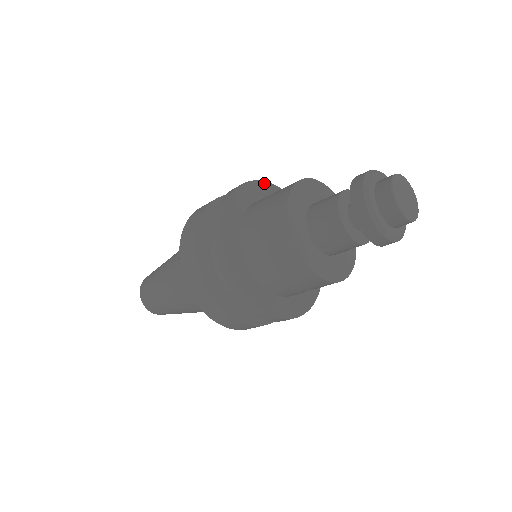
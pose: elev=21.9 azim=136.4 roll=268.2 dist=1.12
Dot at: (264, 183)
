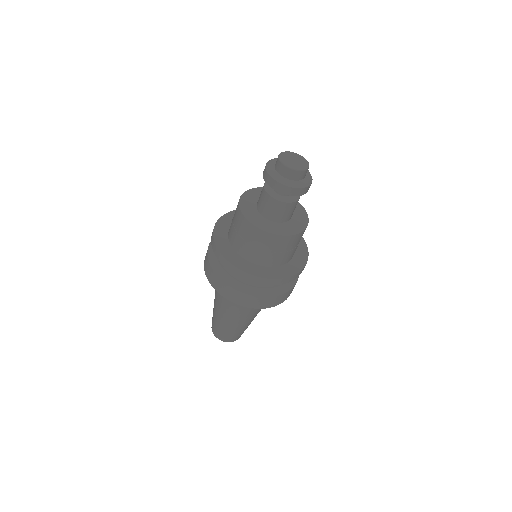
Dot at: (228, 214)
